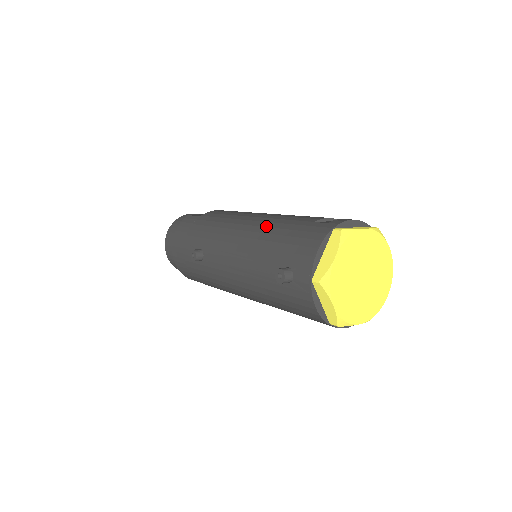
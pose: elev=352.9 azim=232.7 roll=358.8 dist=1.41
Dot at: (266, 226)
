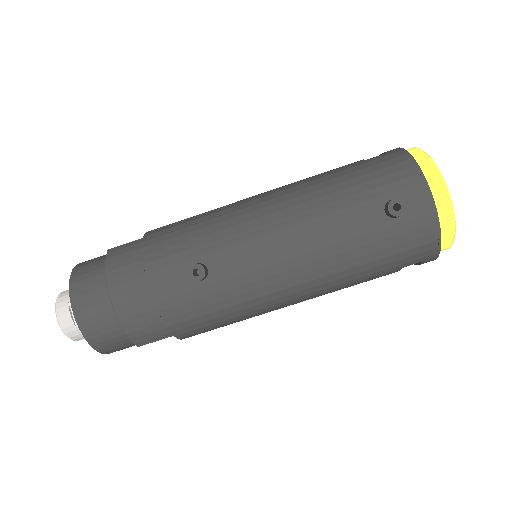
Dot at: (305, 187)
